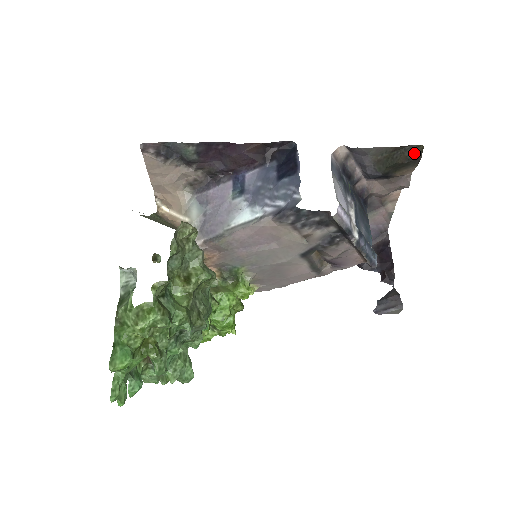
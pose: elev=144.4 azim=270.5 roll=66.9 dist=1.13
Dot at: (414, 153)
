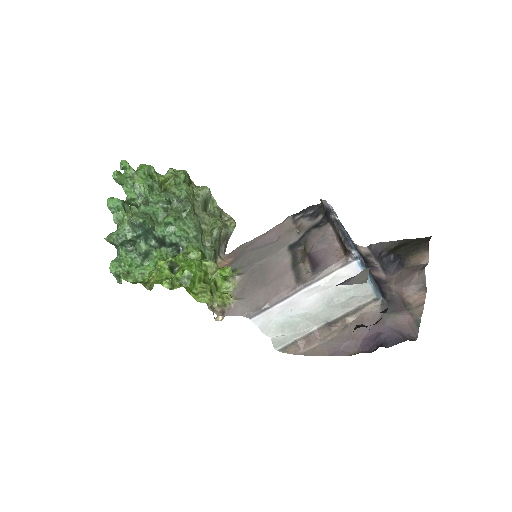
Dot at: (423, 241)
